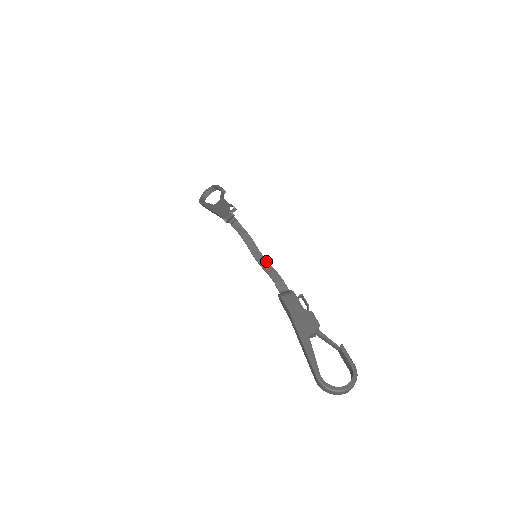
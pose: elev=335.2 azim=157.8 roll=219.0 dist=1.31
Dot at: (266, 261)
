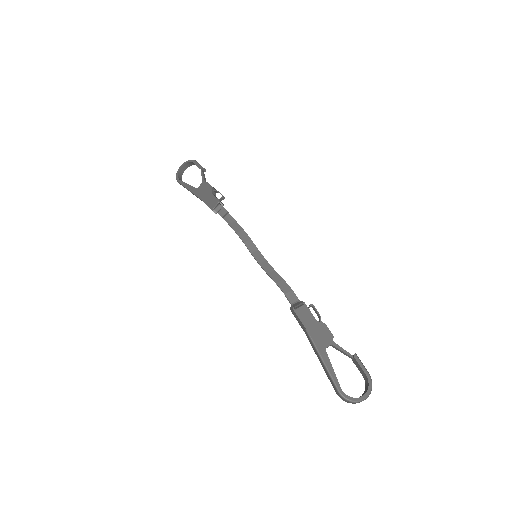
Dot at: (270, 266)
